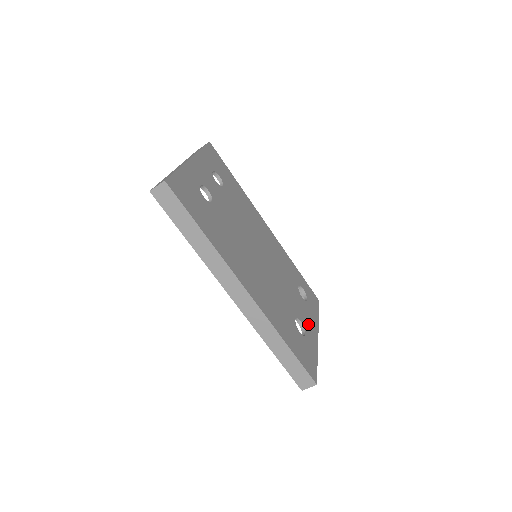
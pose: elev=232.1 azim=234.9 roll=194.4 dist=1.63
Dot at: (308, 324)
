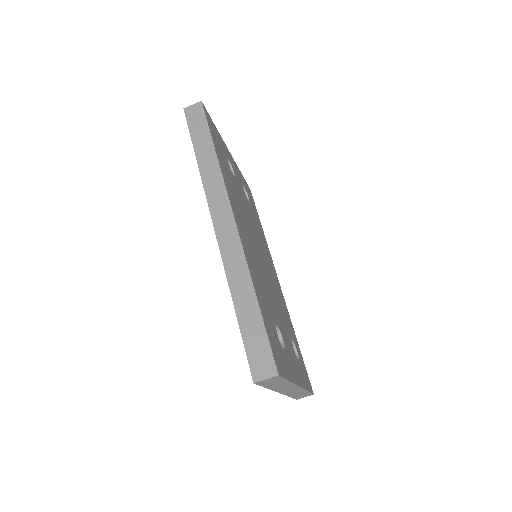
Dot at: (291, 360)
